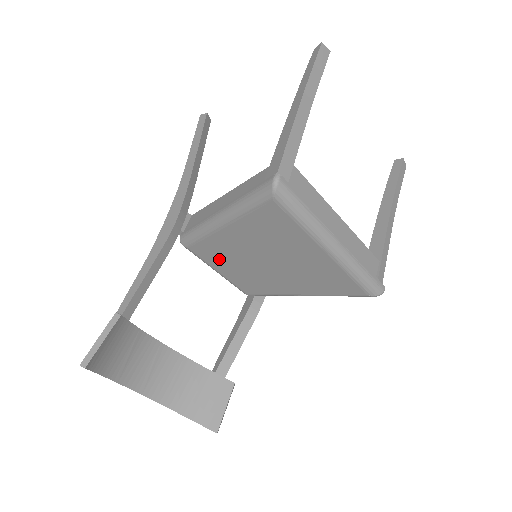
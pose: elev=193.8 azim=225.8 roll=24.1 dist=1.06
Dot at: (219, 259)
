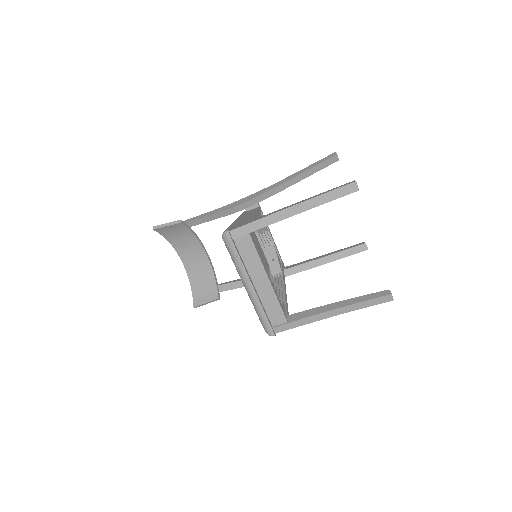
Dot at: occluded
